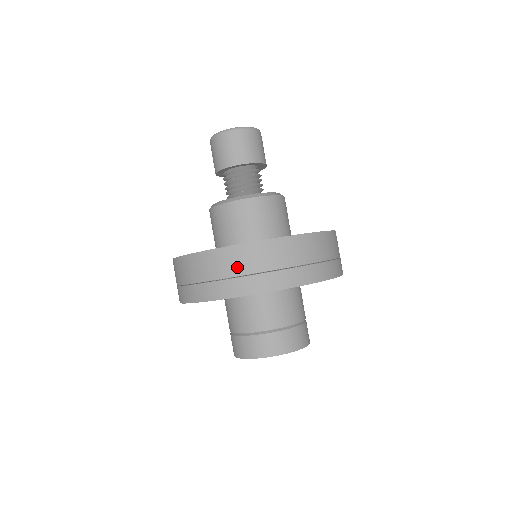
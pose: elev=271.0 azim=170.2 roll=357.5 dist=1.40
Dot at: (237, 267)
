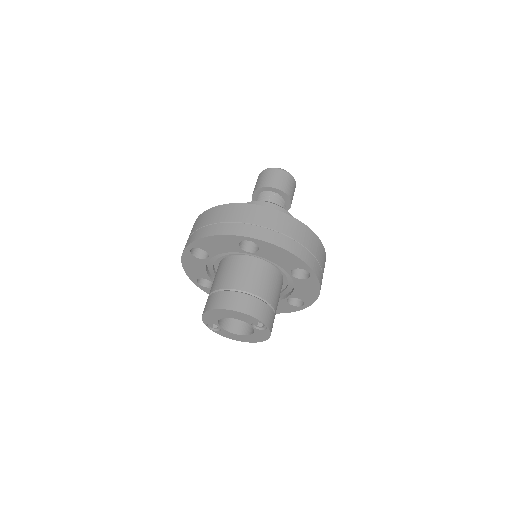
Dot at: (203, 222)
